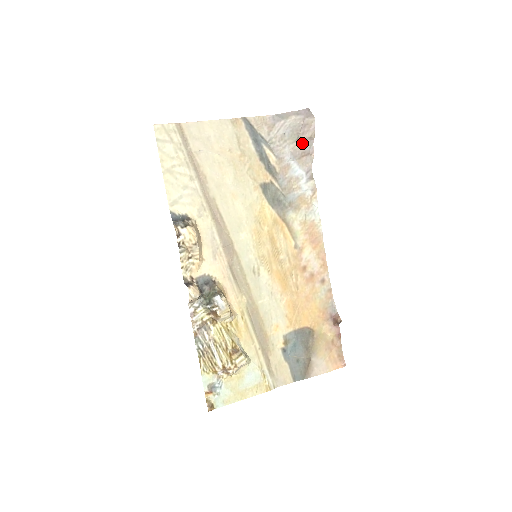
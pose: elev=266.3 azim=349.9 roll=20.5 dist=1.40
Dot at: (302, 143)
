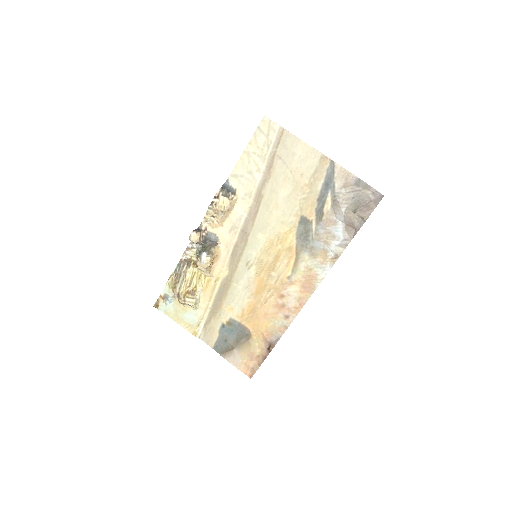
Dot at: (355, 216)
